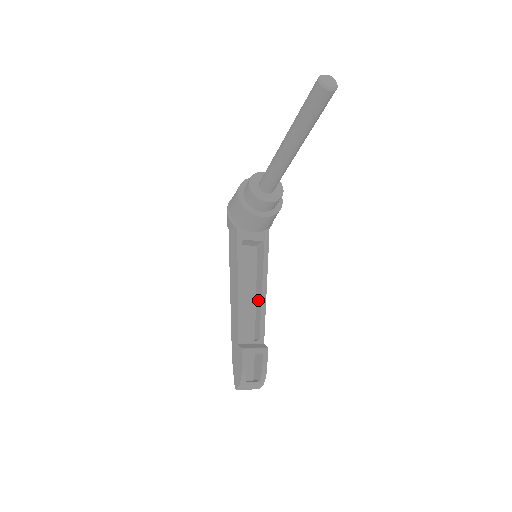
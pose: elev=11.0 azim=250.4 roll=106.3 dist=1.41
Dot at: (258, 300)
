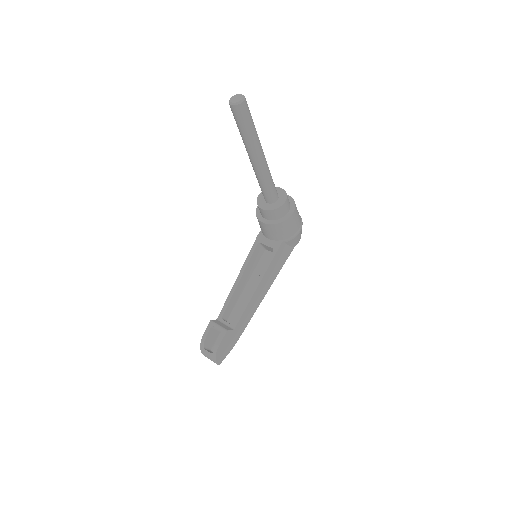
Dot at: occluded
